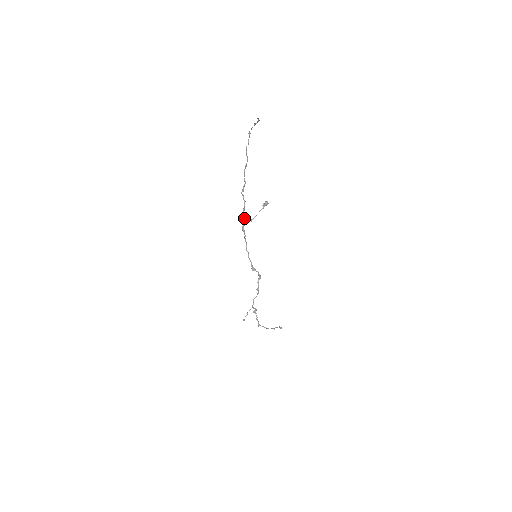
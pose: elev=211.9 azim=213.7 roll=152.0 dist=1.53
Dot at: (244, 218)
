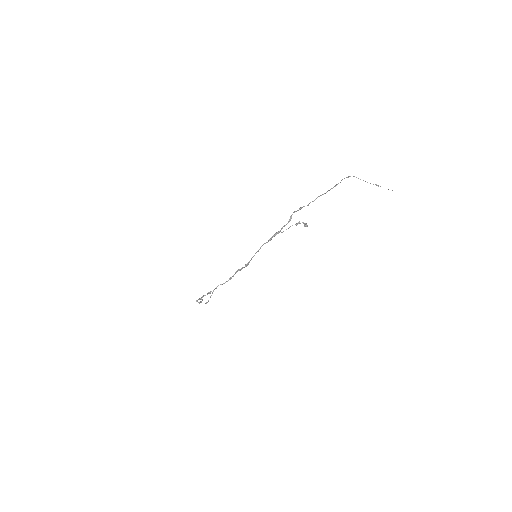
Dot at: occluded
